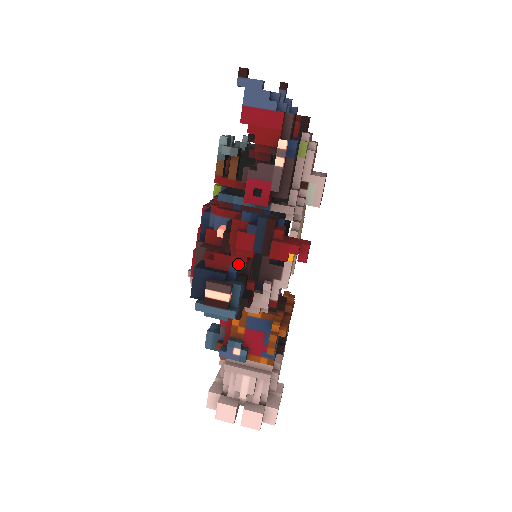
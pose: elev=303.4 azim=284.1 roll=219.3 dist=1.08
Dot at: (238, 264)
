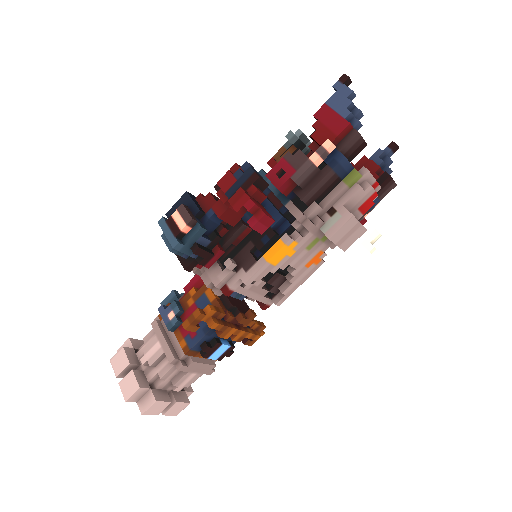
Dot at: (216, 212)
